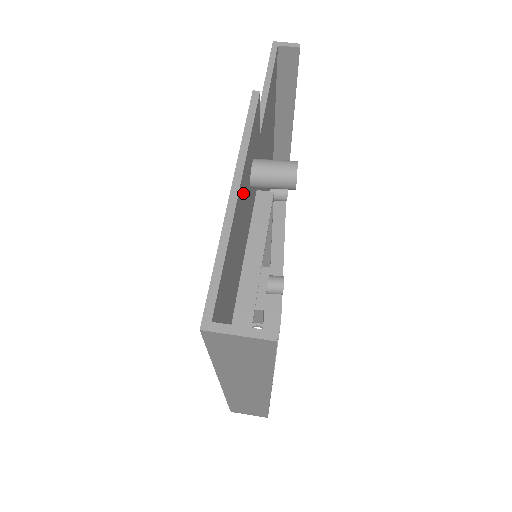
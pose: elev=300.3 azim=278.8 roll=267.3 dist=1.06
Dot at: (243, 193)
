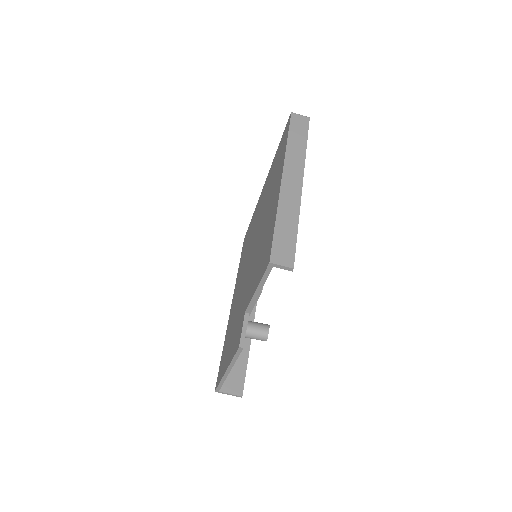
Dot at: occluded
